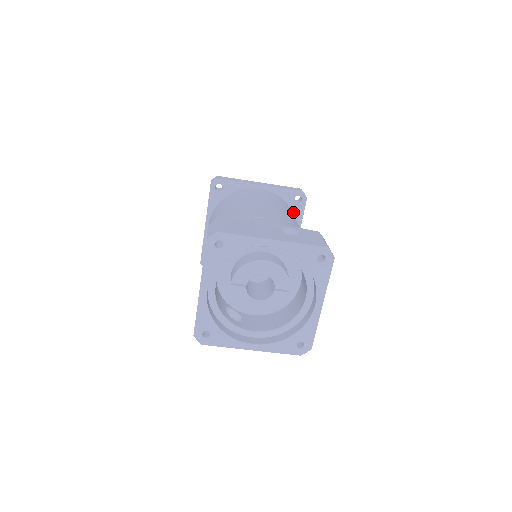
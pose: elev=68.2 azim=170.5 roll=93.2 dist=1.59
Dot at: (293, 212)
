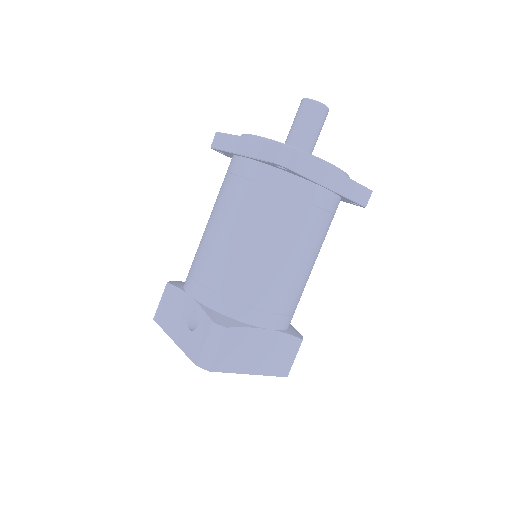
Dot at: (293, 174)
